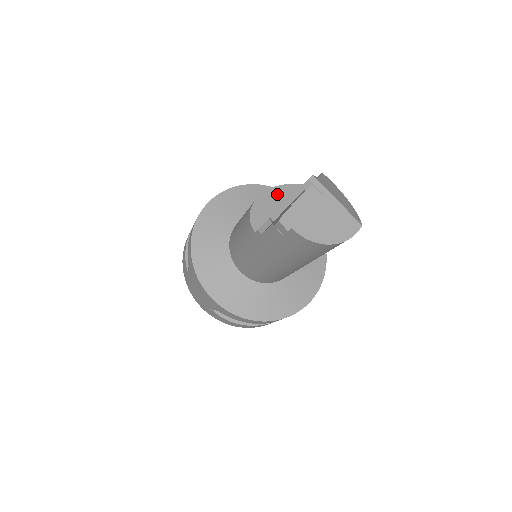
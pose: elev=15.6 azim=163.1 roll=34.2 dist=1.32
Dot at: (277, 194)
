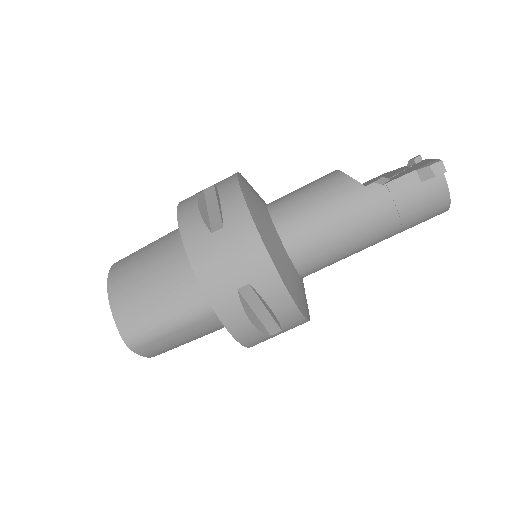
Dot at: occluded
